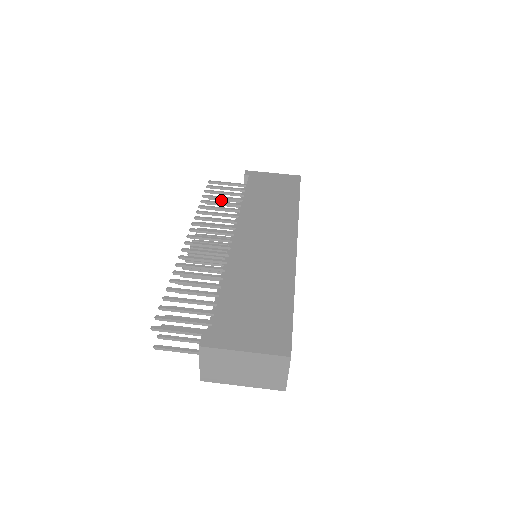
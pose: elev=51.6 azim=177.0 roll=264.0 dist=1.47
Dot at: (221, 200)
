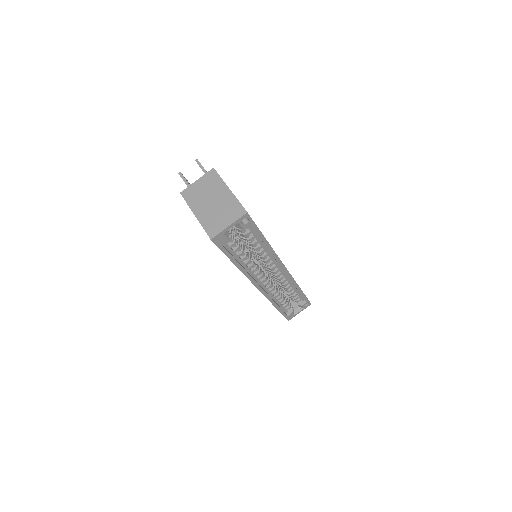
Dot at: occluded
